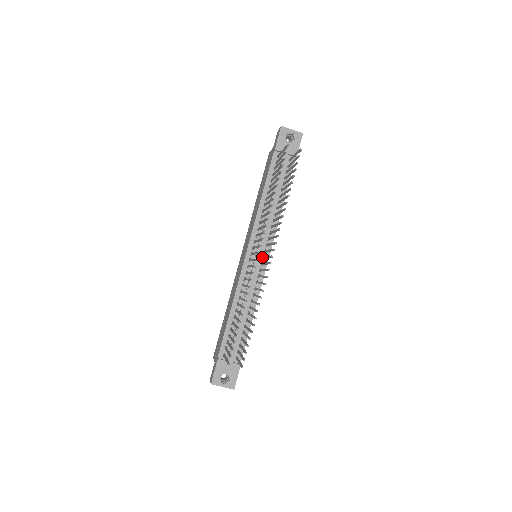
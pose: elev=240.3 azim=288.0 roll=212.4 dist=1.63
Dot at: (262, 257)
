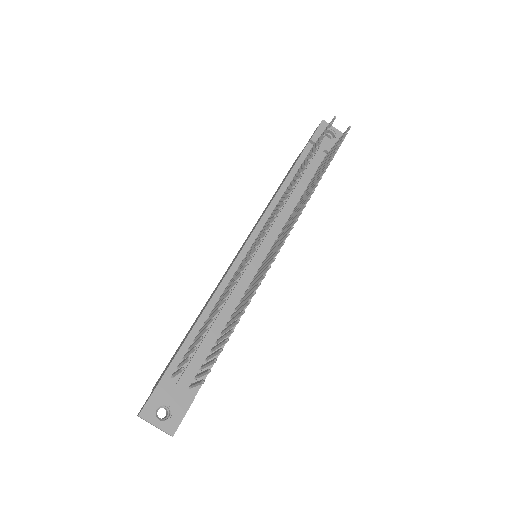
Dot at: (265, 255)
